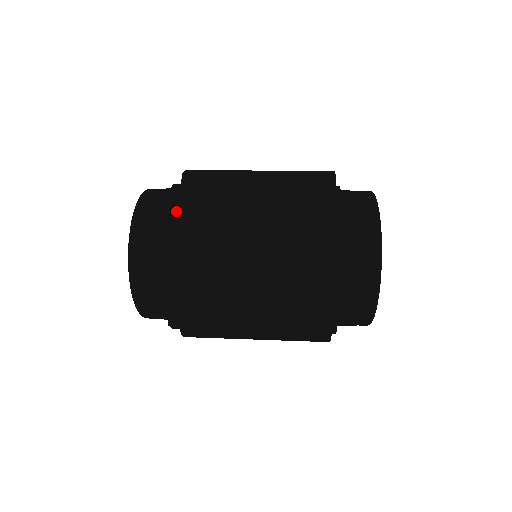
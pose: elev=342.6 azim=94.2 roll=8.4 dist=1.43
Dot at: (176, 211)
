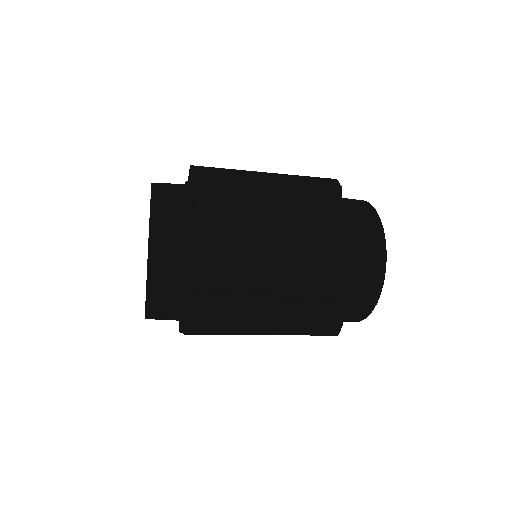
Dot at: occluded
